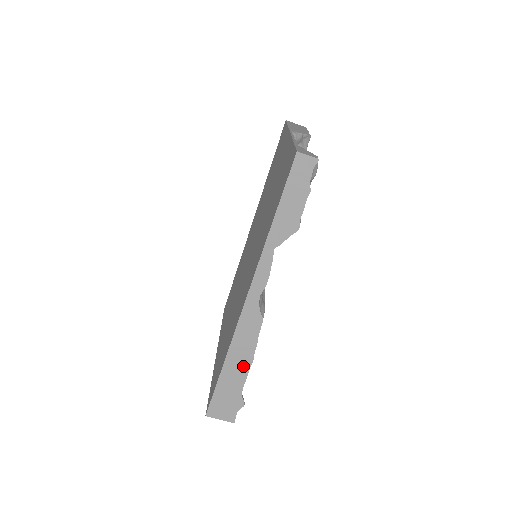
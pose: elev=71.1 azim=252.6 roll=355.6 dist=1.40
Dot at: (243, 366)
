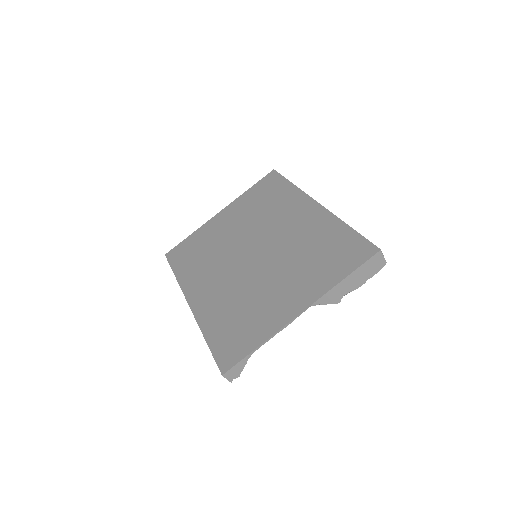
Dot at: occluded
